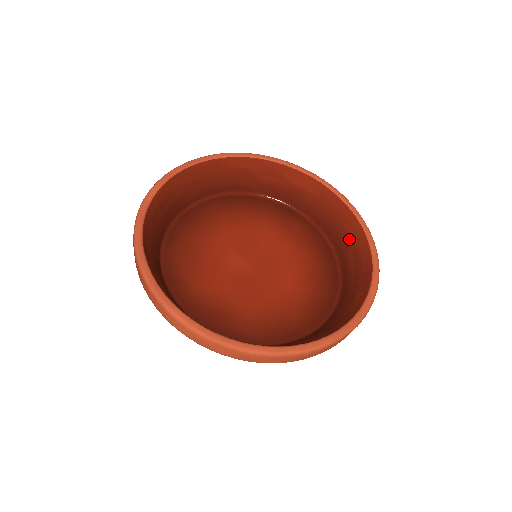
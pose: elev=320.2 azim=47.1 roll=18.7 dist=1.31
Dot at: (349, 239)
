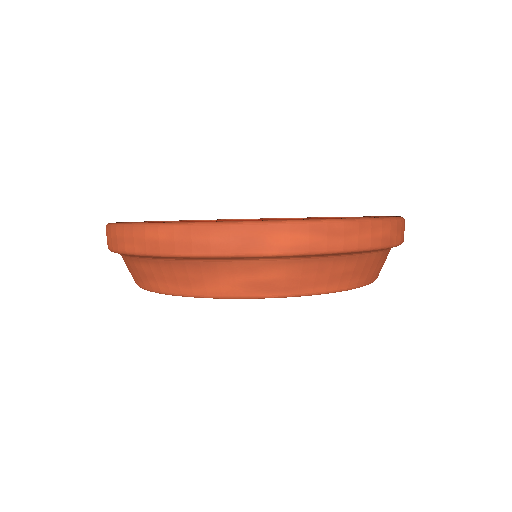
Dot at: occluded
